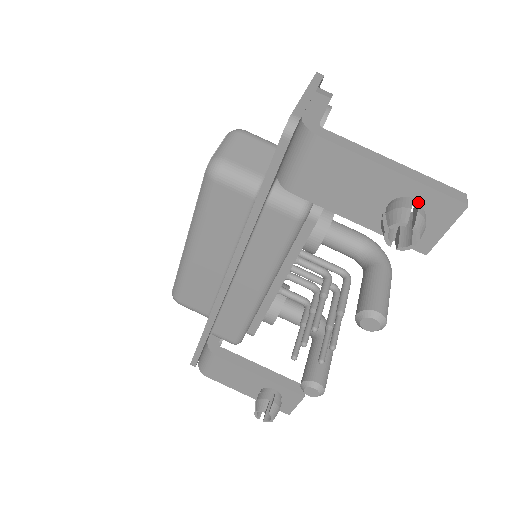
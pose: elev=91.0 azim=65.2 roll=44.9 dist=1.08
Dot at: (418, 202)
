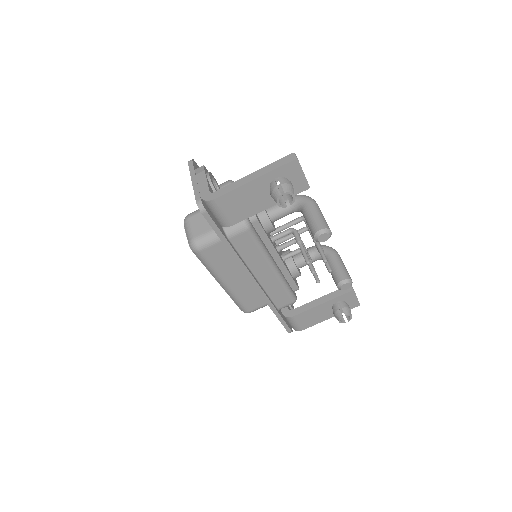
Dot at: (279, 178)
